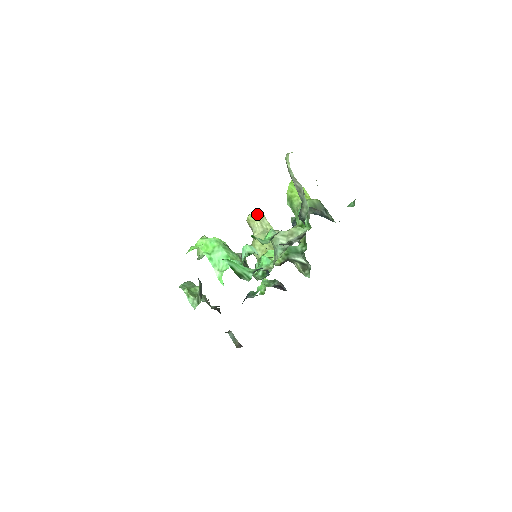
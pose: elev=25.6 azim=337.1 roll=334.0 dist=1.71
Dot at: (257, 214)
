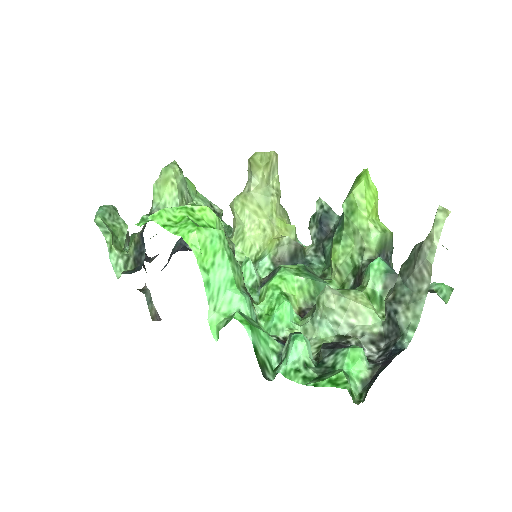
Dot at: (271, 159)
